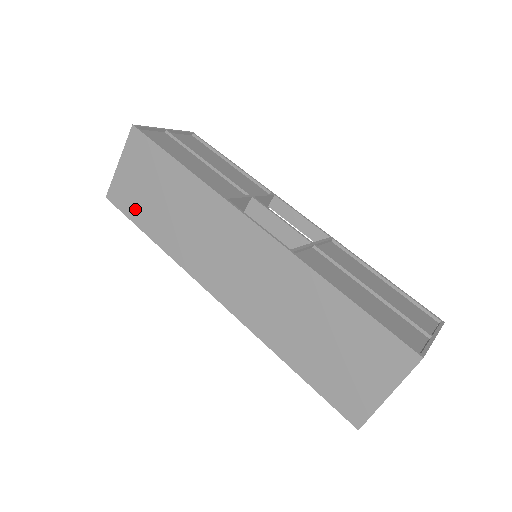
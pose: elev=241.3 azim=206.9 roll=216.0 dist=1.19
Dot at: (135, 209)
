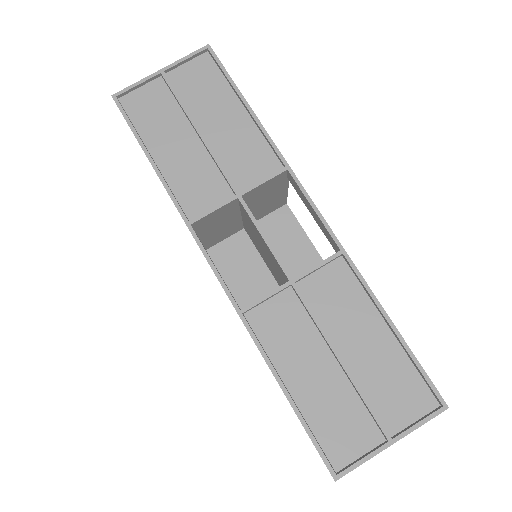
Dot at: occluded
